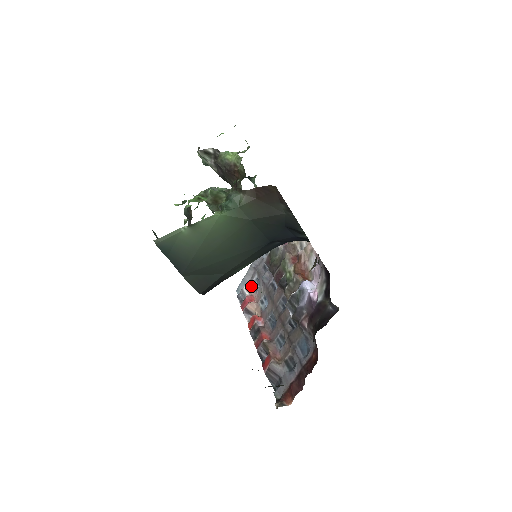
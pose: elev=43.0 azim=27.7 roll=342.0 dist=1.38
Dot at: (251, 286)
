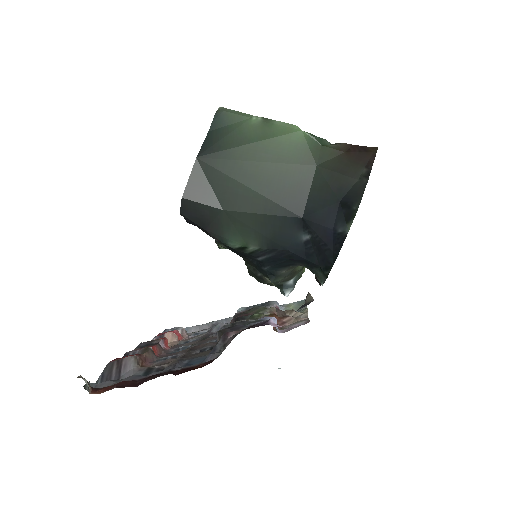
Dot at: (190, 334)
